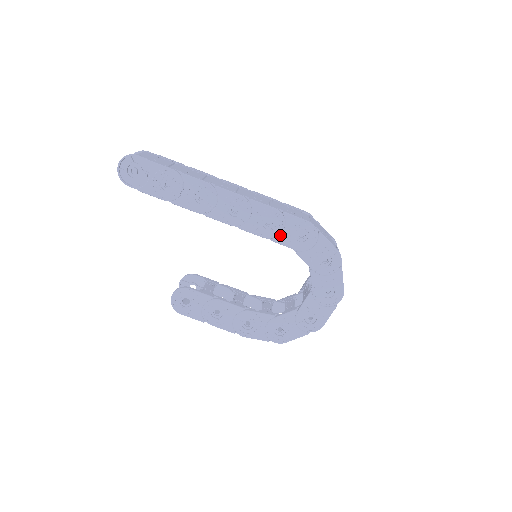
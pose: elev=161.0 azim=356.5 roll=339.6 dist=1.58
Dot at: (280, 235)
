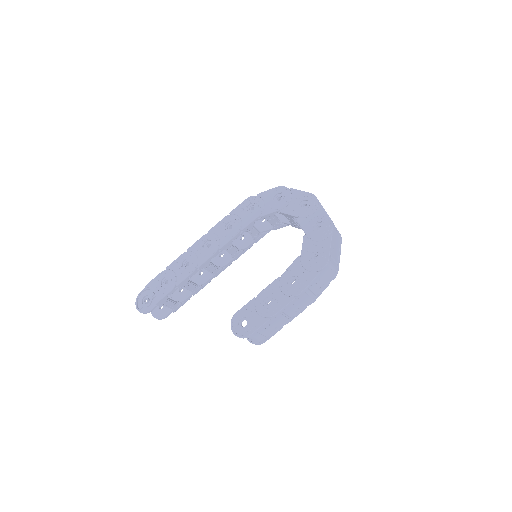
Dot at: (242, 222)
